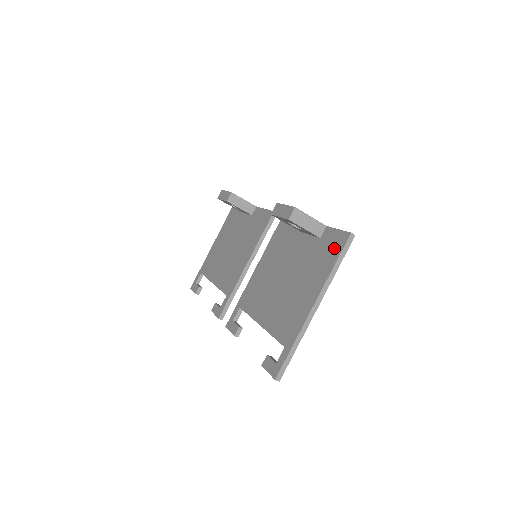
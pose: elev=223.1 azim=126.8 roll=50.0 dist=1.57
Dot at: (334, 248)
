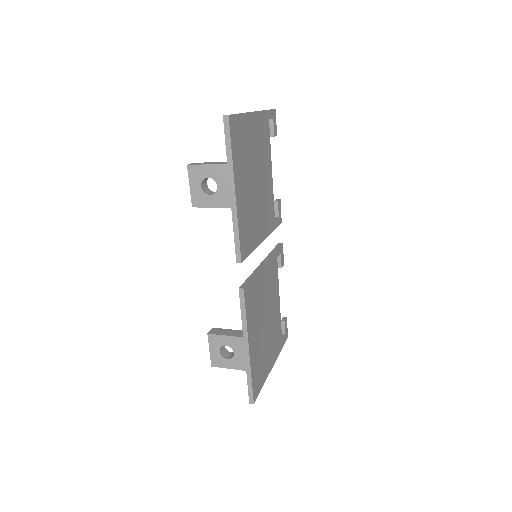
Dot at: occluded
